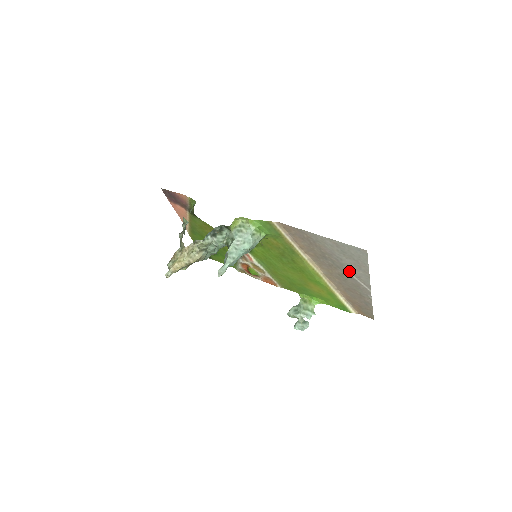
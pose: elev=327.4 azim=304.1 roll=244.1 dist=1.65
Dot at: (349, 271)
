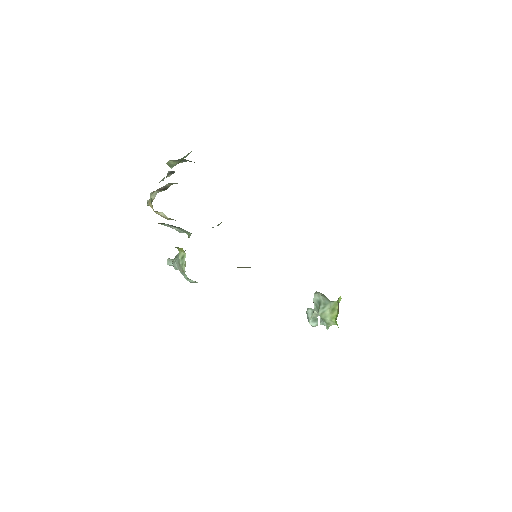
Dot at: occluded
